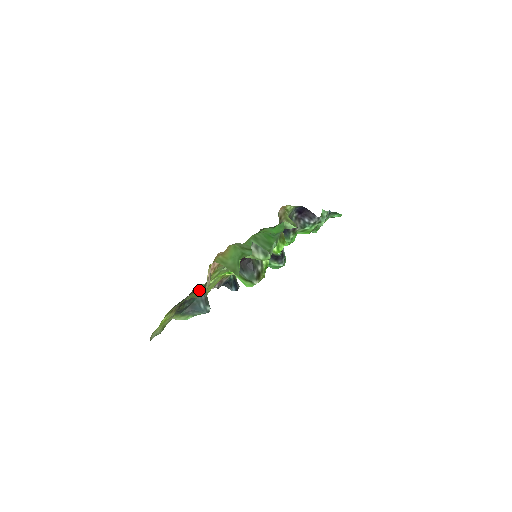
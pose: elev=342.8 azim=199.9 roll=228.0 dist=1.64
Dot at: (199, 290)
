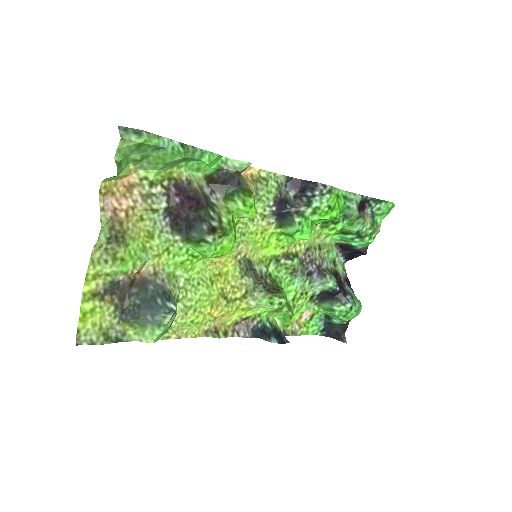
Dot at: (111, 243)
